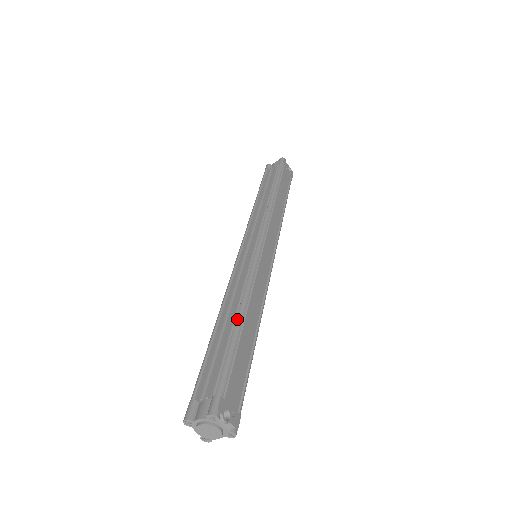
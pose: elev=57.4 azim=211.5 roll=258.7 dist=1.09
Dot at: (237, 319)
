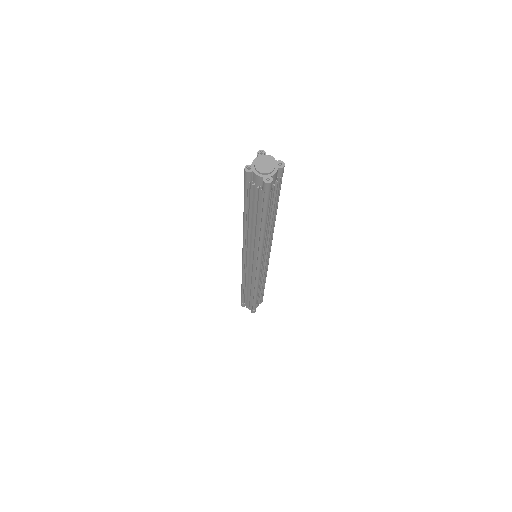
Dot at: occluded
